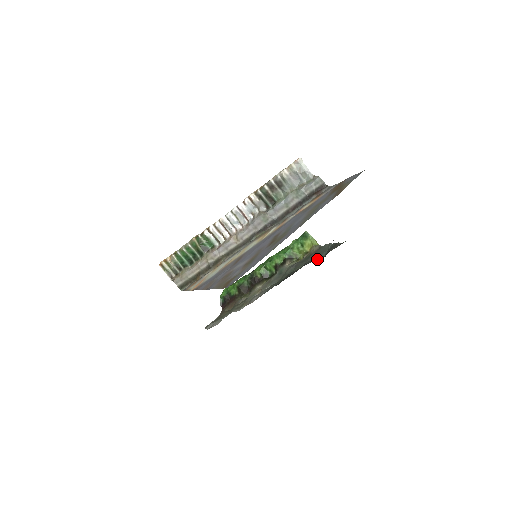
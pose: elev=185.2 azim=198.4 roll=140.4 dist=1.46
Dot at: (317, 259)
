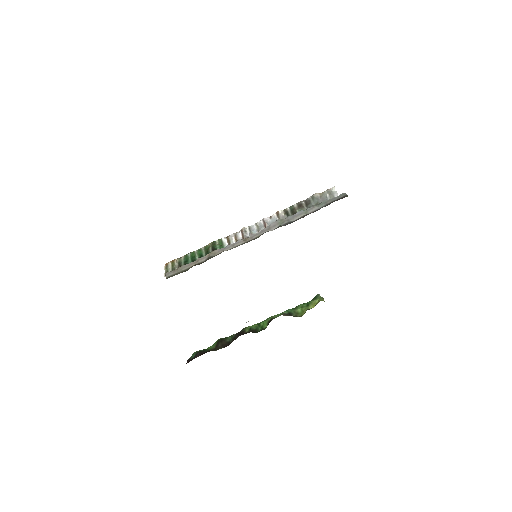
Dot at: occluded
